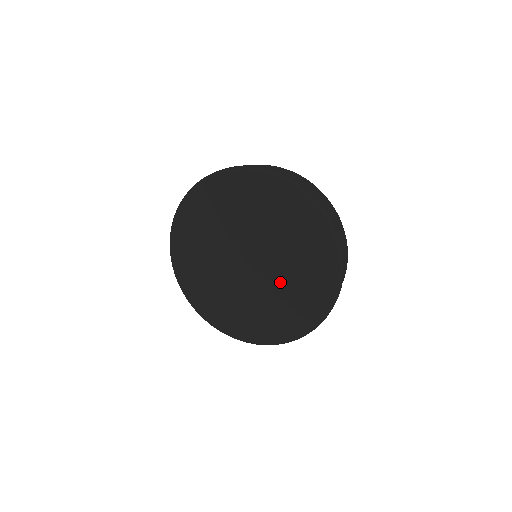
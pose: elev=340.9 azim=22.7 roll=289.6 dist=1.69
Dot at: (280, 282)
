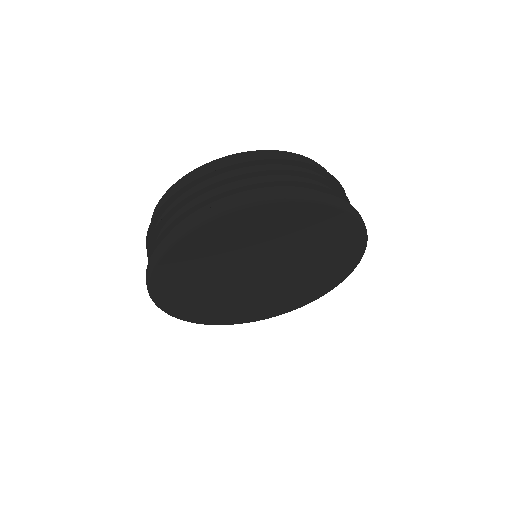
Dot at: (270, 293)
